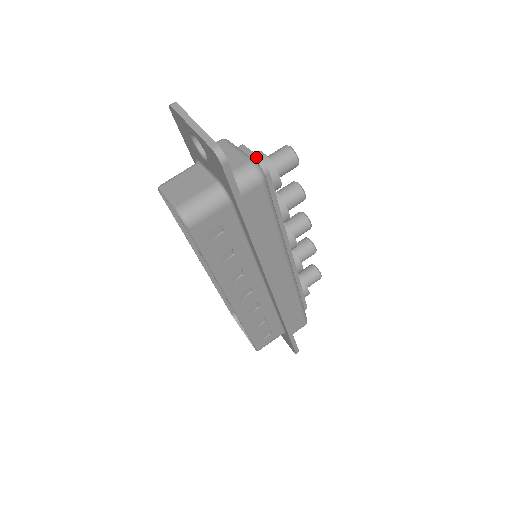
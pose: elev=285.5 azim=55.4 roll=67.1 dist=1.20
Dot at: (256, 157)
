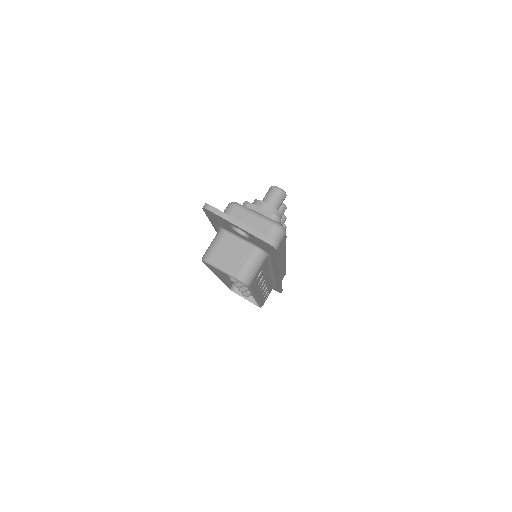
Dot at: (269, 214)
